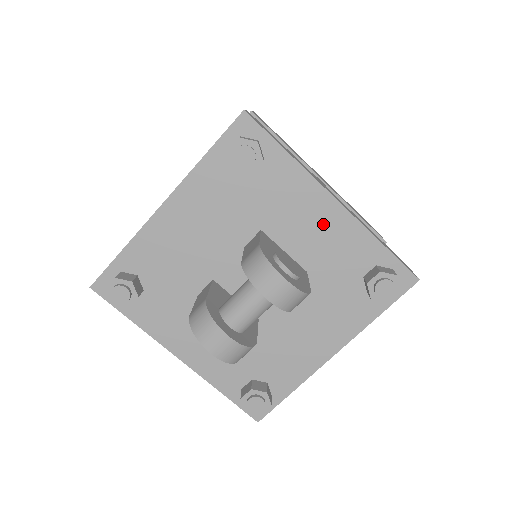
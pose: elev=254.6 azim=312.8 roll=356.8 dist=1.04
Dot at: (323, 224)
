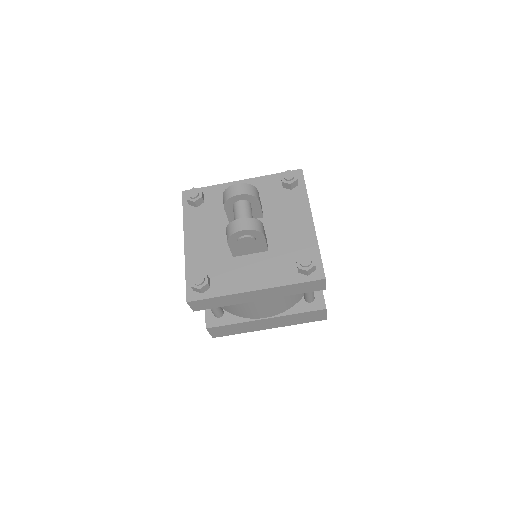
Dot at: occluded
